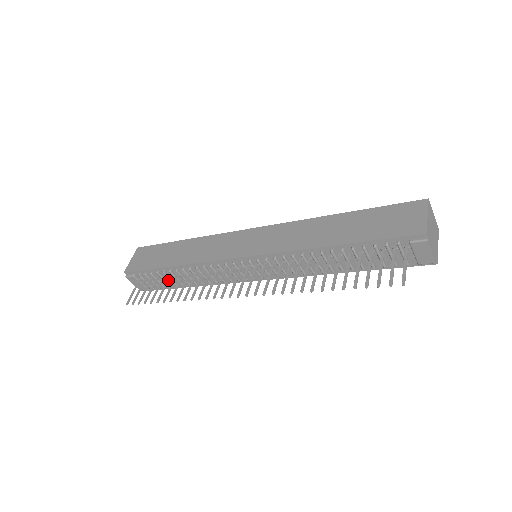
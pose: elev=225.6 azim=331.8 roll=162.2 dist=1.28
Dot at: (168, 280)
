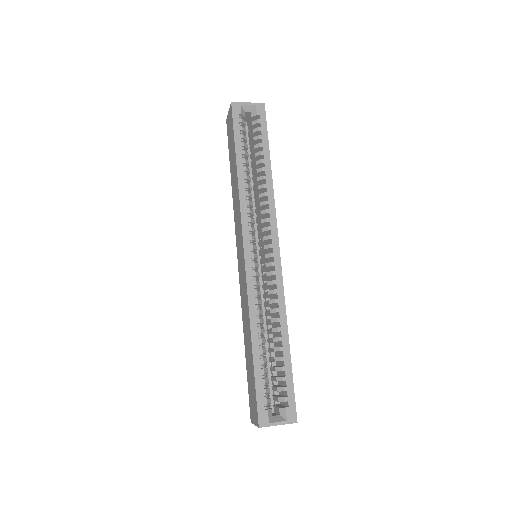
Dot at: occluded
